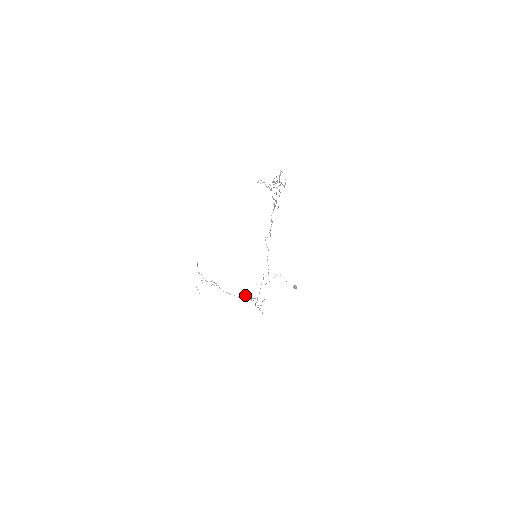
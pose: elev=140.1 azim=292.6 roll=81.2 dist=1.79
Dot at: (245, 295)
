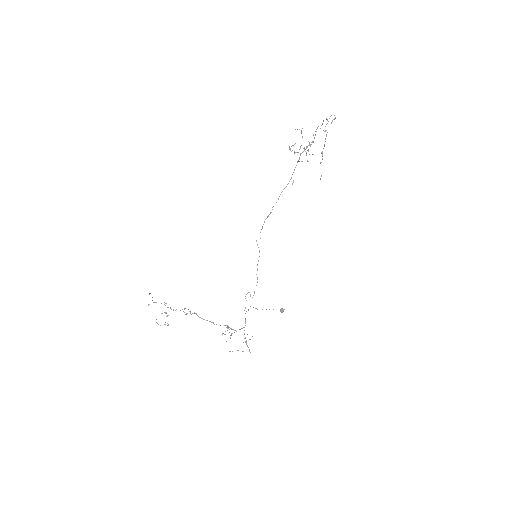
Dot at: occluded
